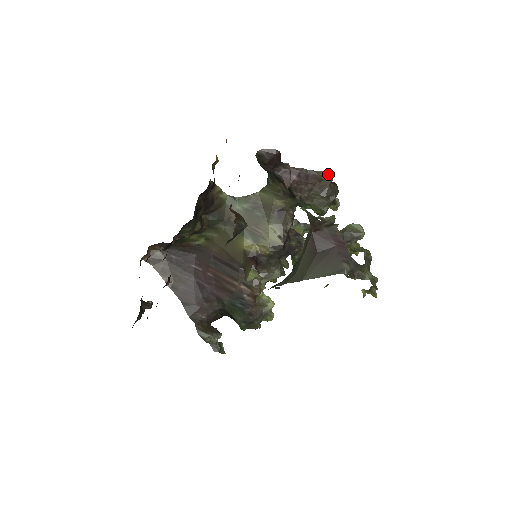
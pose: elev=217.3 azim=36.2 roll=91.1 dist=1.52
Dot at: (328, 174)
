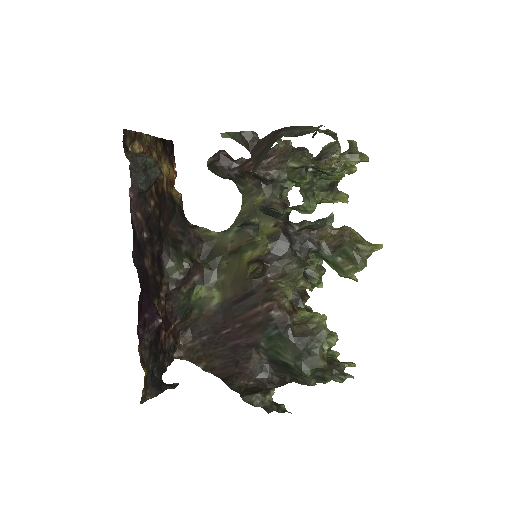
Dot at: (283, 141)
